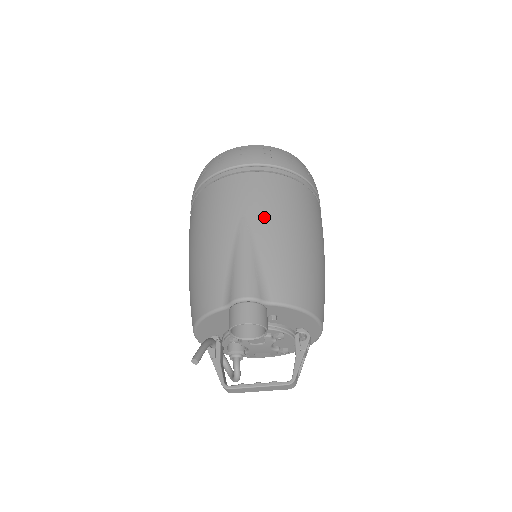
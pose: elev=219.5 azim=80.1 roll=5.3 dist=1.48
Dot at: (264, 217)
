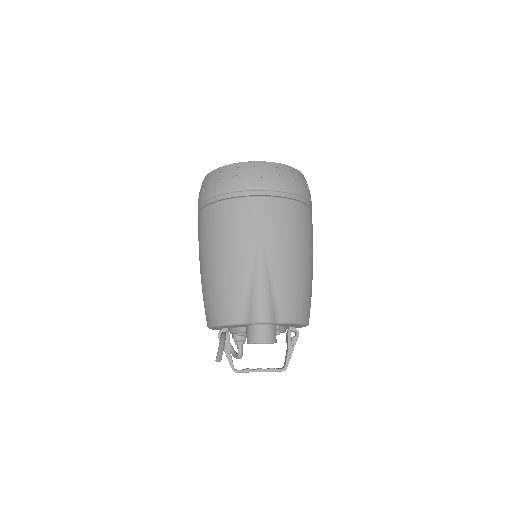
Dot at: (277, 246)
